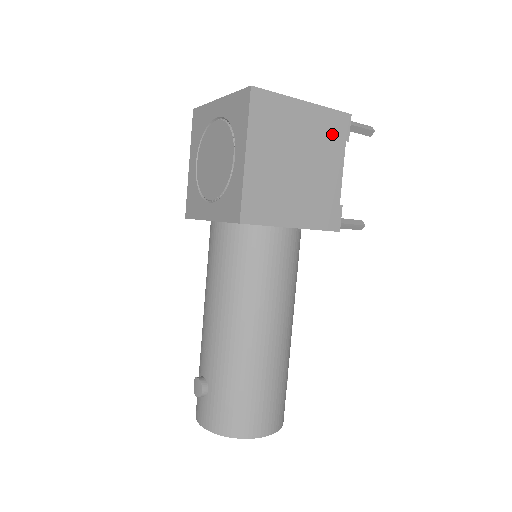
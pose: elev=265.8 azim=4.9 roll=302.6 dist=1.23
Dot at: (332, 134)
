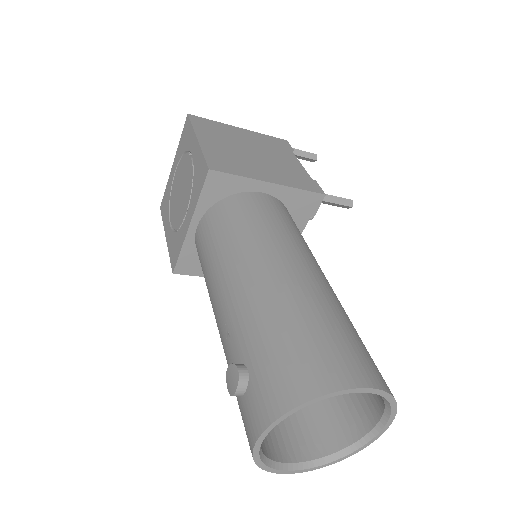
Dot at: (276, 145)
